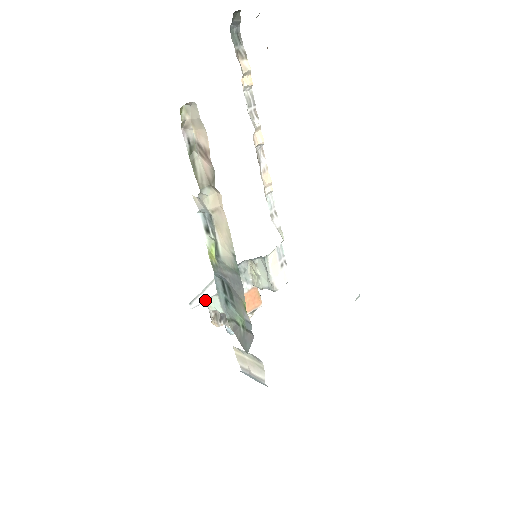
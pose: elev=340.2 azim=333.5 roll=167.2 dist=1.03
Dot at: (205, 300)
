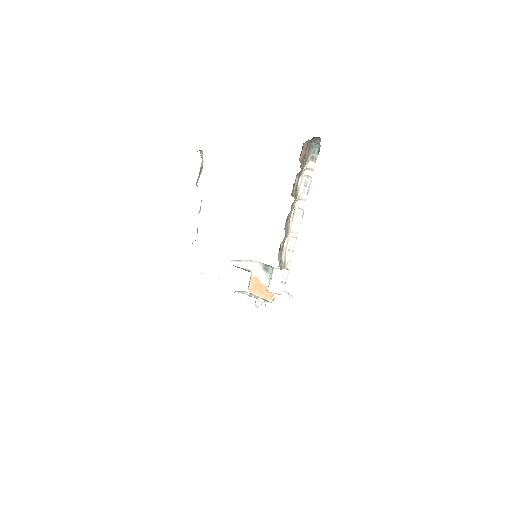
Dot at: (240, 266)
